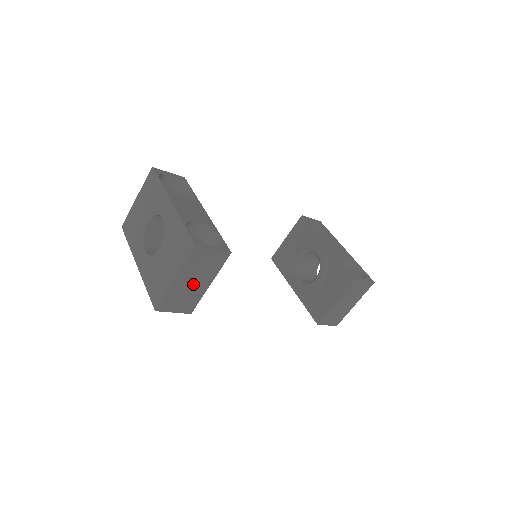
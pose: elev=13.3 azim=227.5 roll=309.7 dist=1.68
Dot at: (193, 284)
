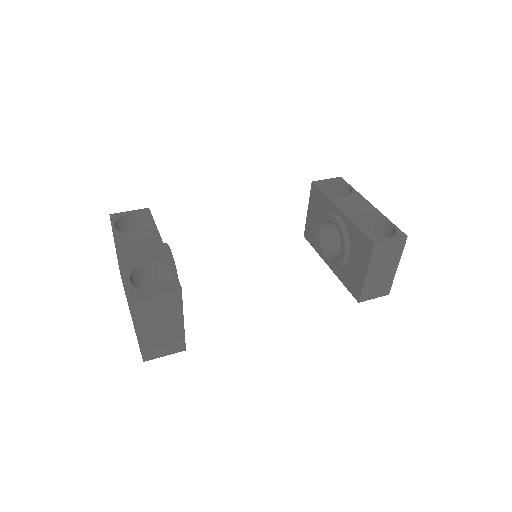
Dot at: (163, 328)
